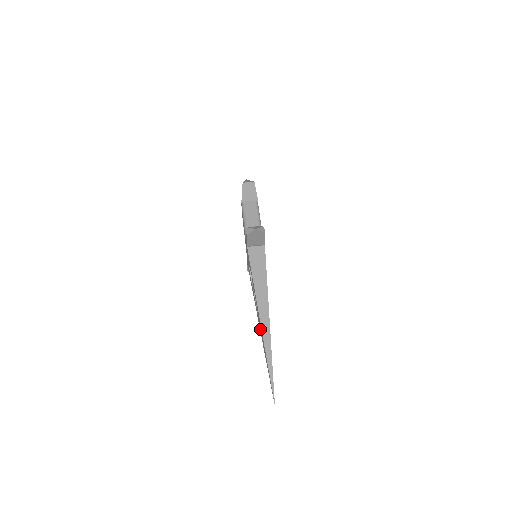
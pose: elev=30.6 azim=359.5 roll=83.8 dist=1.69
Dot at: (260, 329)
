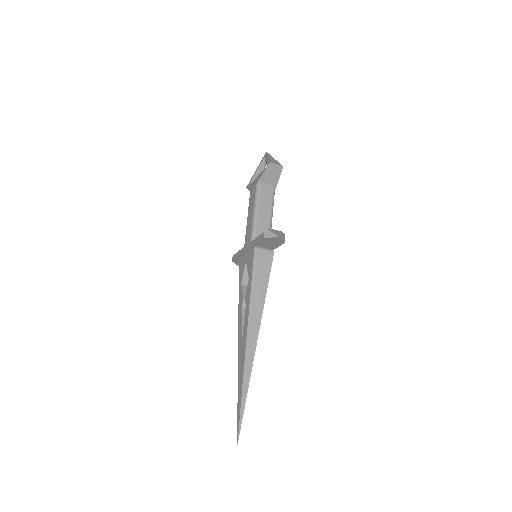
Dot at: (240, 348)
